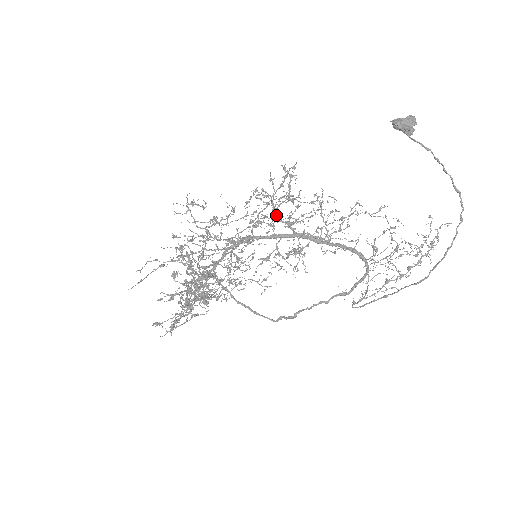
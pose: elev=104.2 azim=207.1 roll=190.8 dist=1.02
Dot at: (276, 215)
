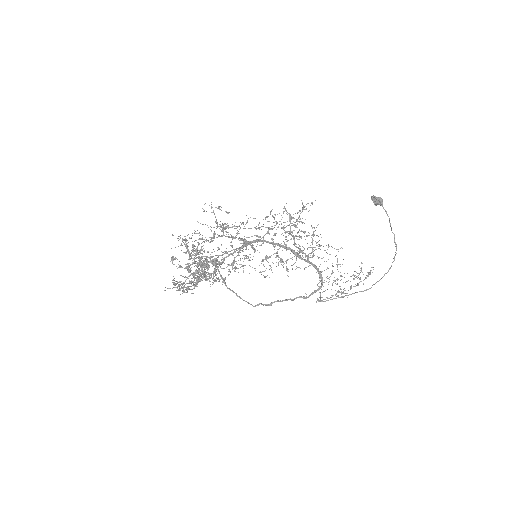
Dot at: (276, 233)
